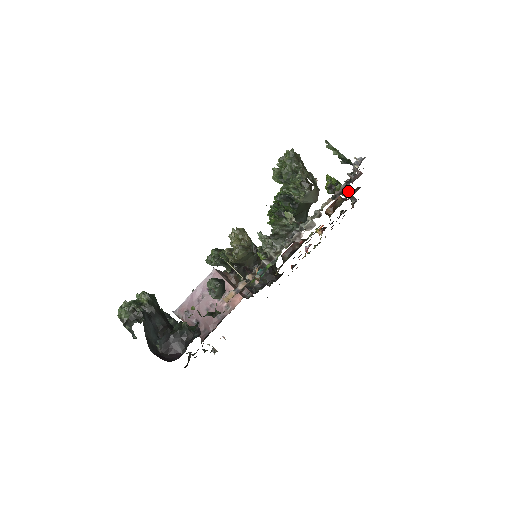
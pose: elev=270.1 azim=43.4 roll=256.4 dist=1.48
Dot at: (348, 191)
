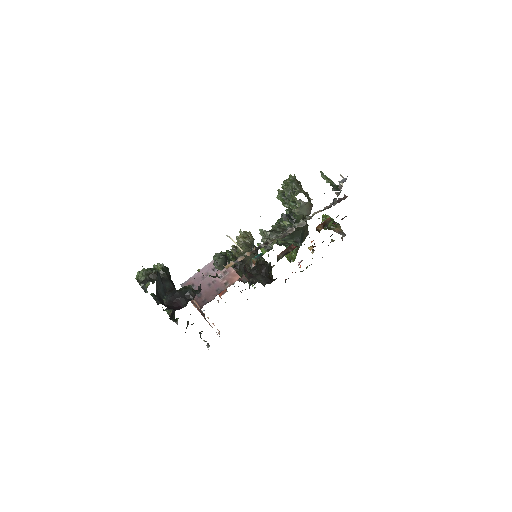
Dot at: (339, 226)
